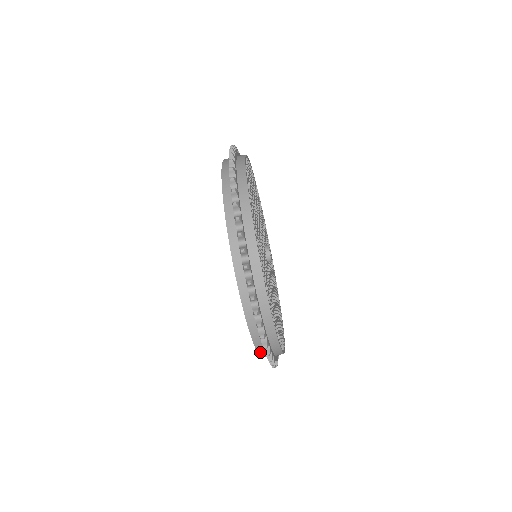
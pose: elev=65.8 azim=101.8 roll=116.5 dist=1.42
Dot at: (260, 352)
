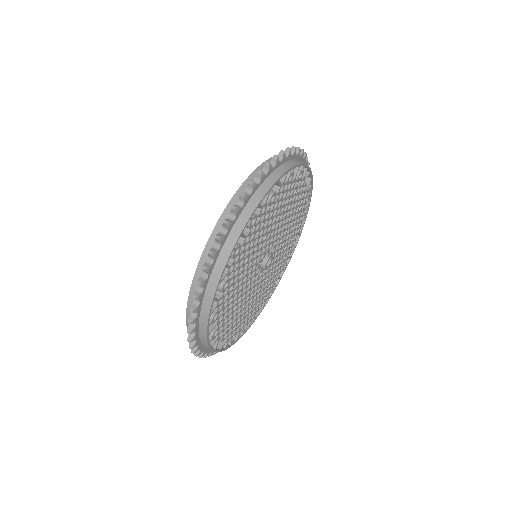
Dot at: occluded
